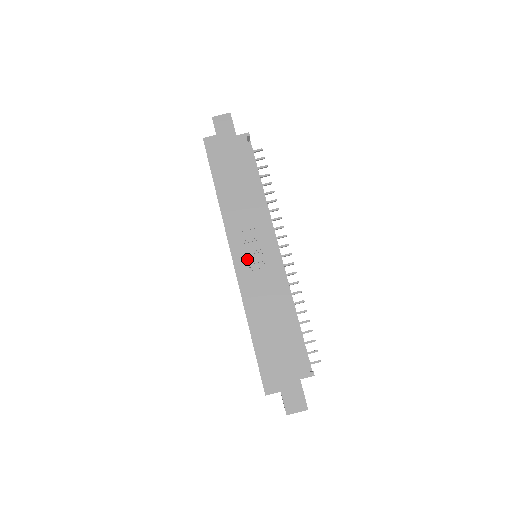
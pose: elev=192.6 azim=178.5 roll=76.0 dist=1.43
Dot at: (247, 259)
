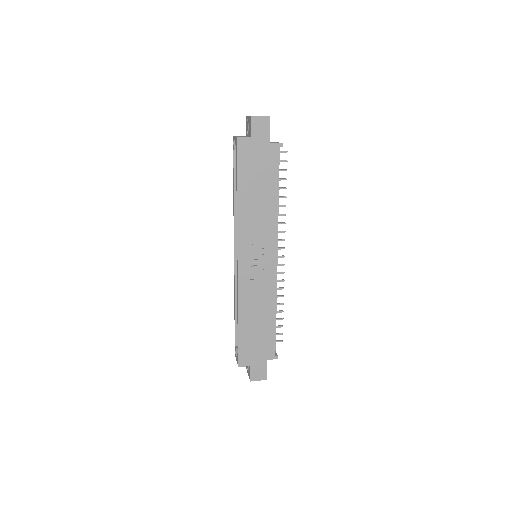
Dot at: (250, 264)
